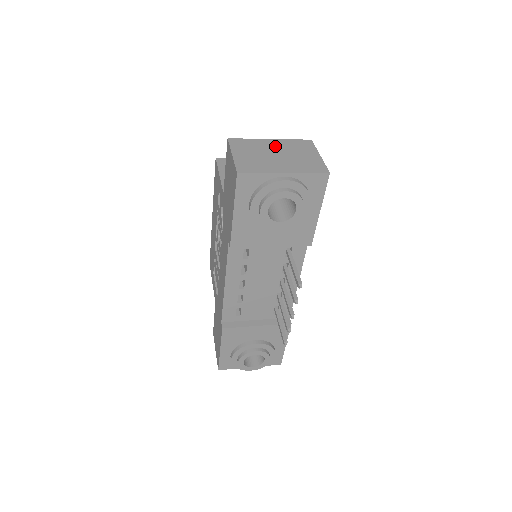
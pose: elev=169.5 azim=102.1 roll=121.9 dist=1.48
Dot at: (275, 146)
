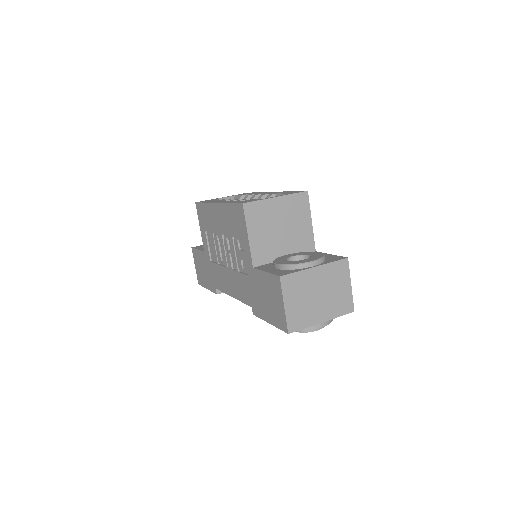
Dot at: (318, 280)
